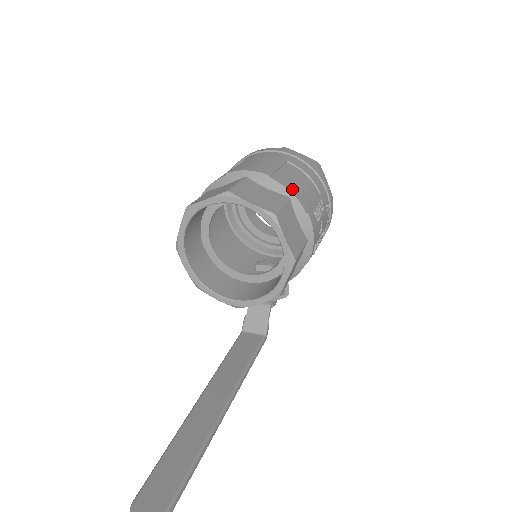
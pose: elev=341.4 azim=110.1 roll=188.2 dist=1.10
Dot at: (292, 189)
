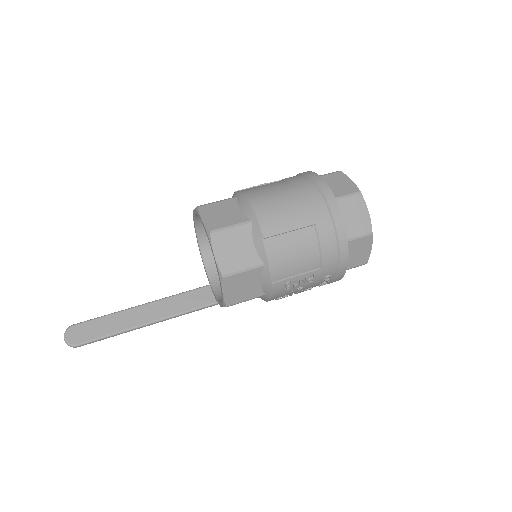
Dot at: (274, 260)
